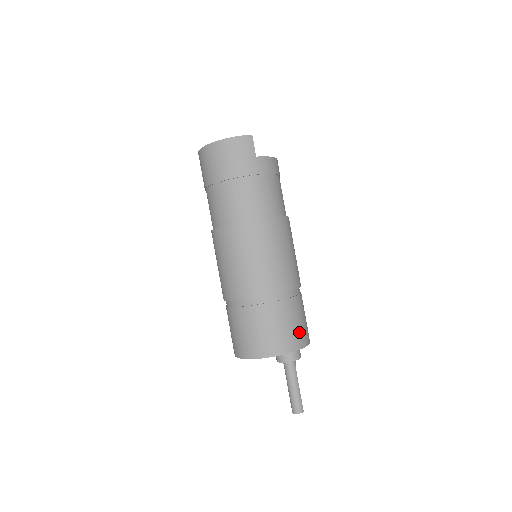
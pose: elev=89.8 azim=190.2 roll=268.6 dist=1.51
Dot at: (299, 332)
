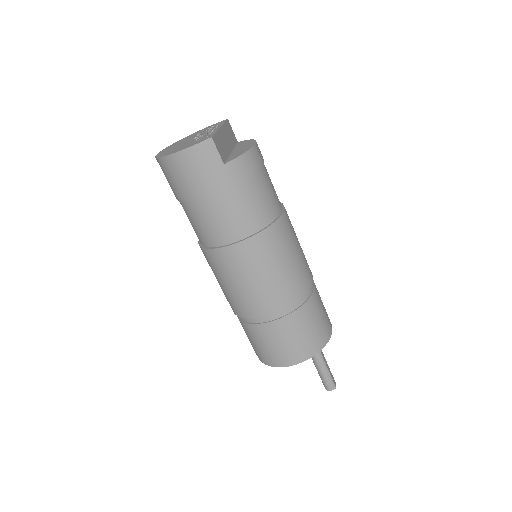
Dot at: (317, 335)
